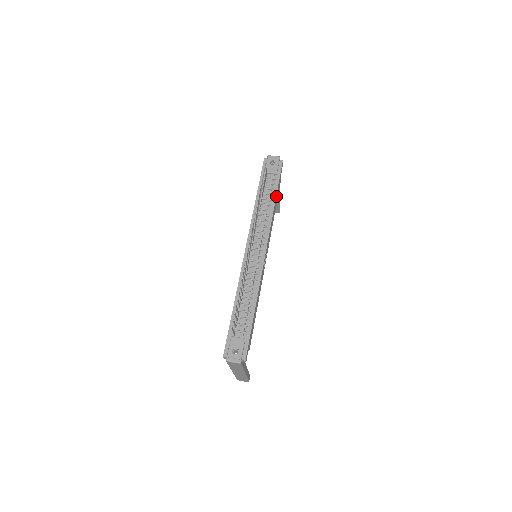
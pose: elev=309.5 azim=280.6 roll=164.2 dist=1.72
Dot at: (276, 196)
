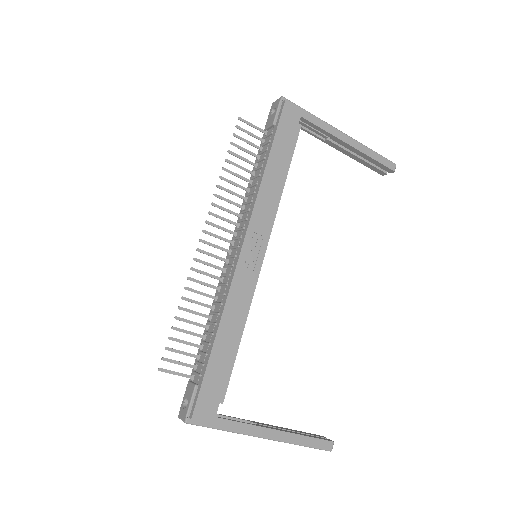
Dot at: (271, 158)
